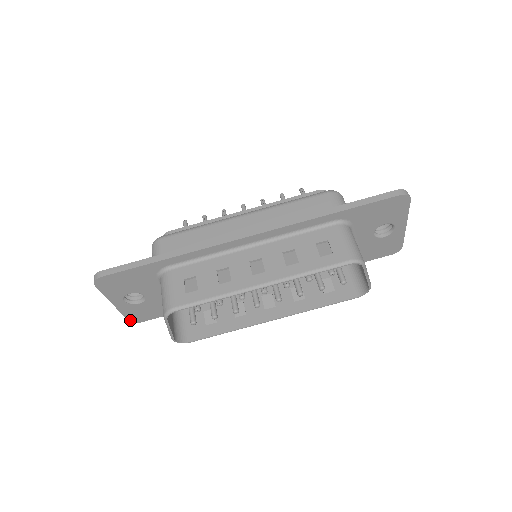
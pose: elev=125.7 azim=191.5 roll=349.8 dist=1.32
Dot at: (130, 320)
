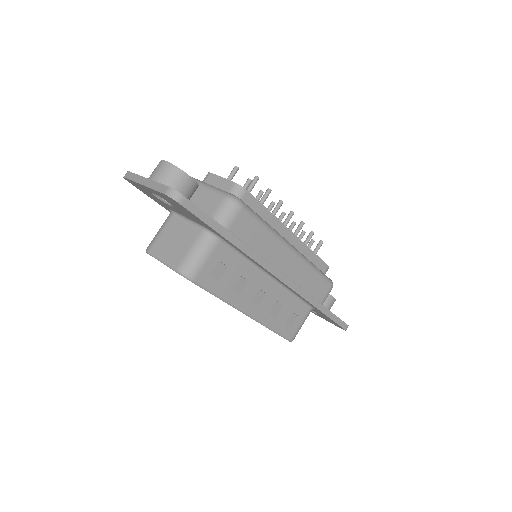
Dot at: (126, 178)
